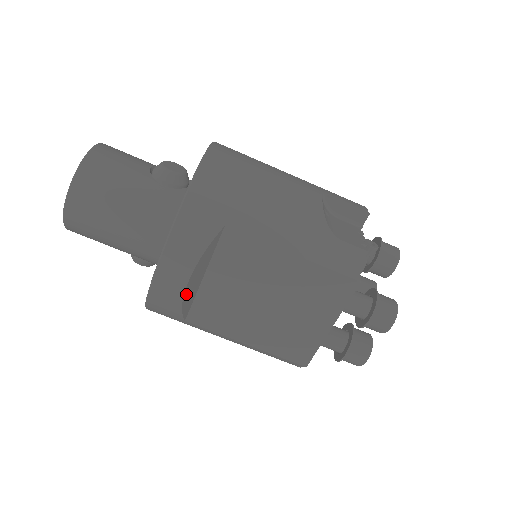
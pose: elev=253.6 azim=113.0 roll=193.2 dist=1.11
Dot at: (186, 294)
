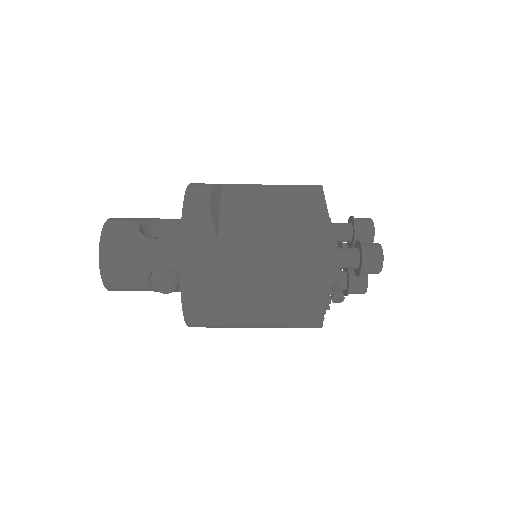
Dot at: occluded
